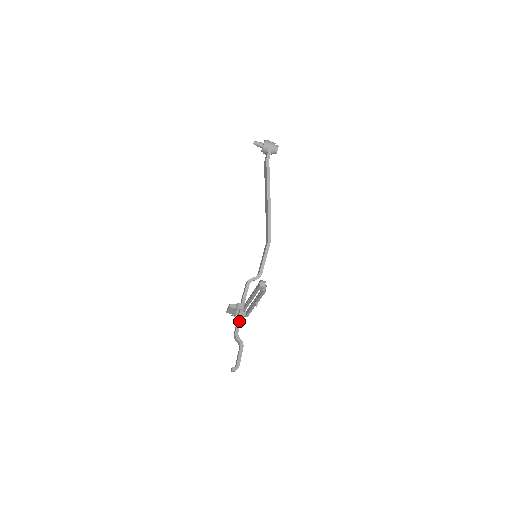
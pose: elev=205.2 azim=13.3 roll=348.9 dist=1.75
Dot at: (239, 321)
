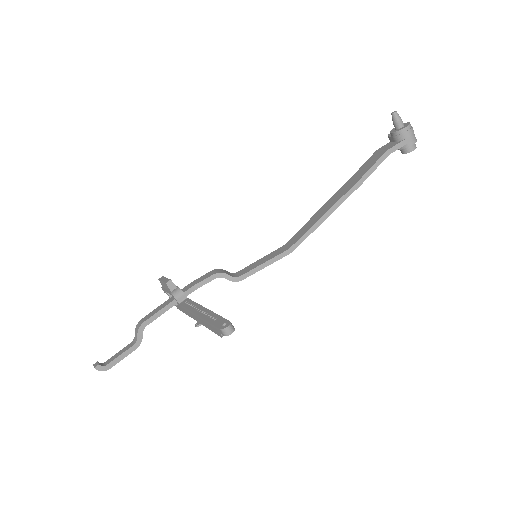
Dot at: (161, 312)
